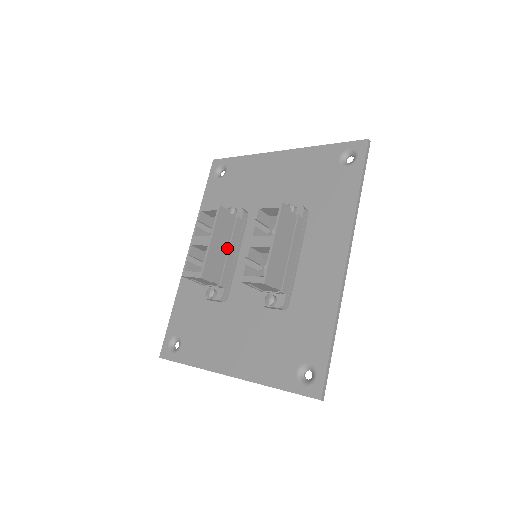
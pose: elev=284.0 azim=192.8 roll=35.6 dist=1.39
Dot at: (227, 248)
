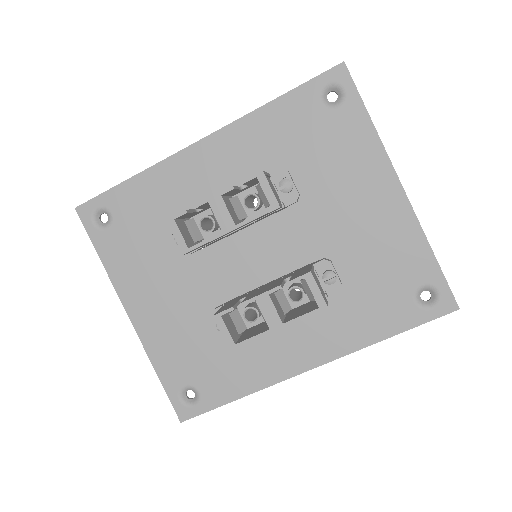
Dot at: occluded
